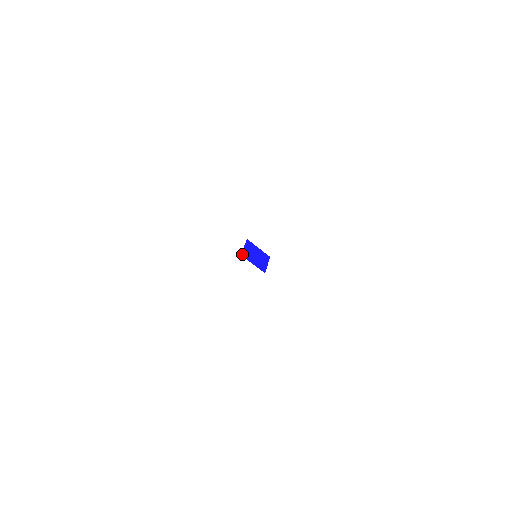
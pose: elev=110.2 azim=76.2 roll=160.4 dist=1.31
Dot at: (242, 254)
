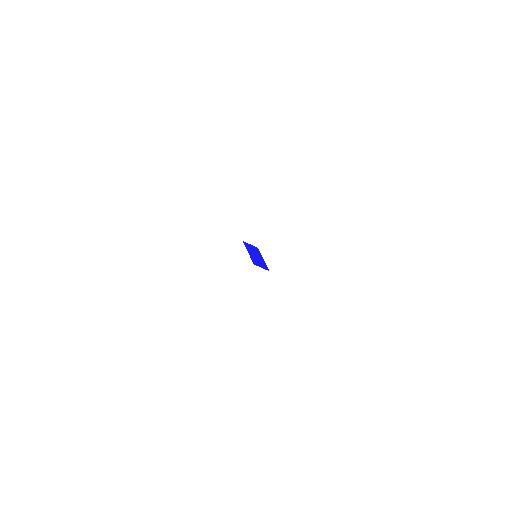
Dot at: (244, 242)
